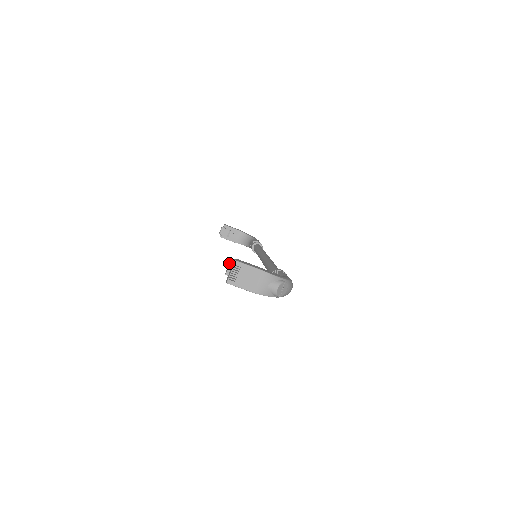
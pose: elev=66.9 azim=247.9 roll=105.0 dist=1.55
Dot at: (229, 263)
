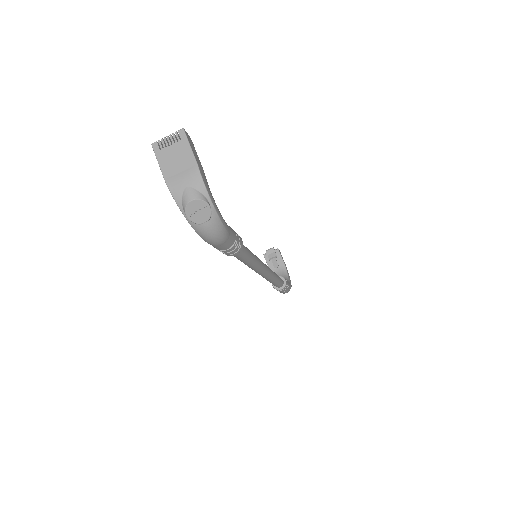
Dot at: occluded
